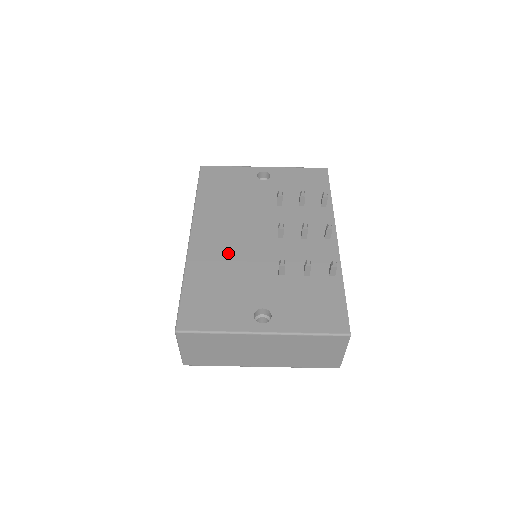
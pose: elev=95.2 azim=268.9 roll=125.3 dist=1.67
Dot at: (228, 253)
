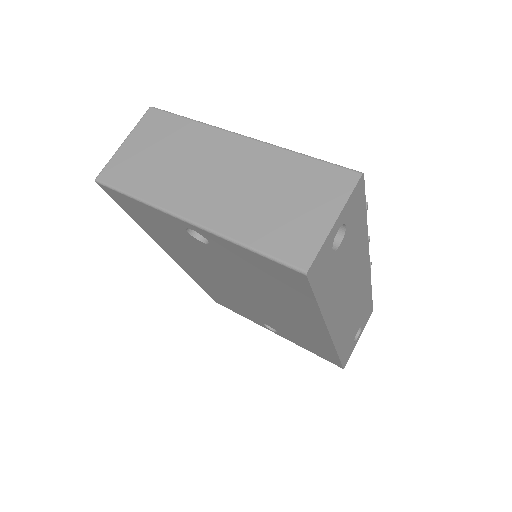
Dot at: occluded
